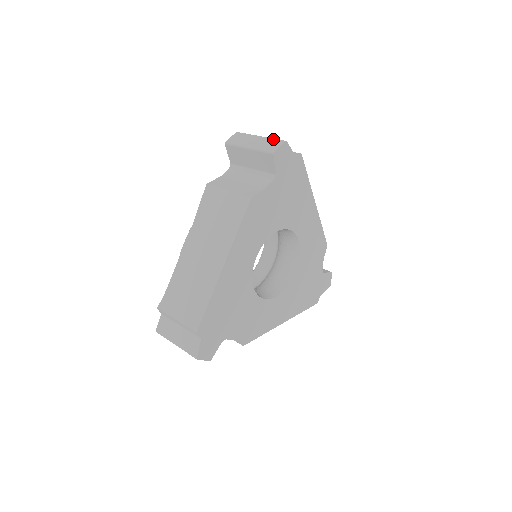
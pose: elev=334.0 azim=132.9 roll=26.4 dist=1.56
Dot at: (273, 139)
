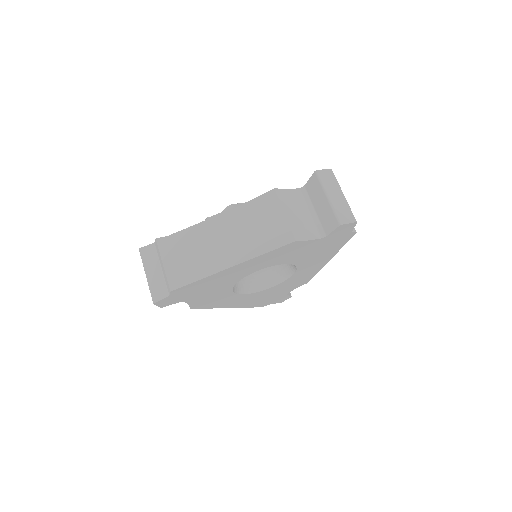
Dot at: (350, 210)
